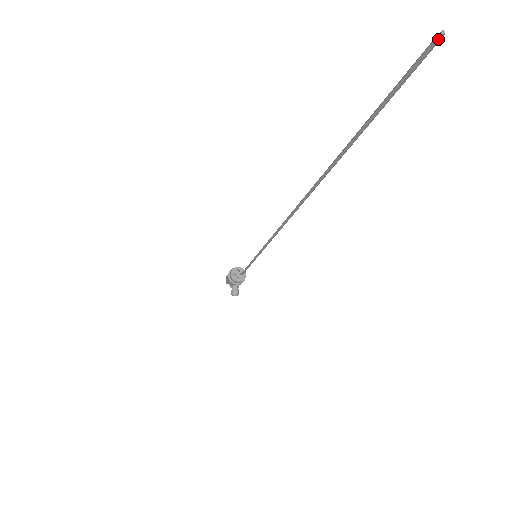
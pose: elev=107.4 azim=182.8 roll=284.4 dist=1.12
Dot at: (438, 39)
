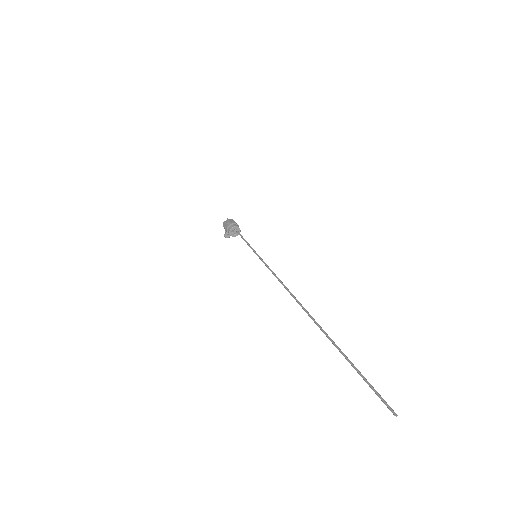
Dot at: (394, 415)
